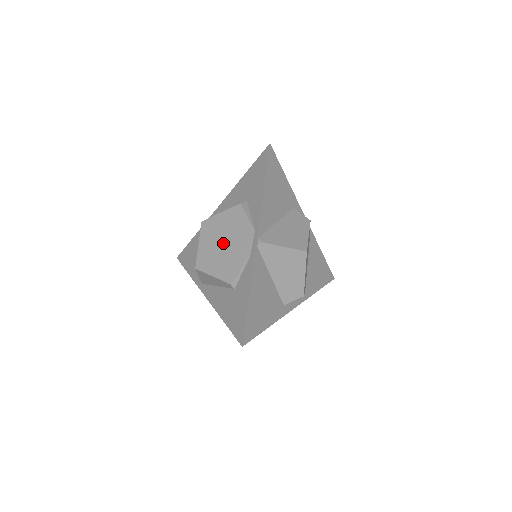
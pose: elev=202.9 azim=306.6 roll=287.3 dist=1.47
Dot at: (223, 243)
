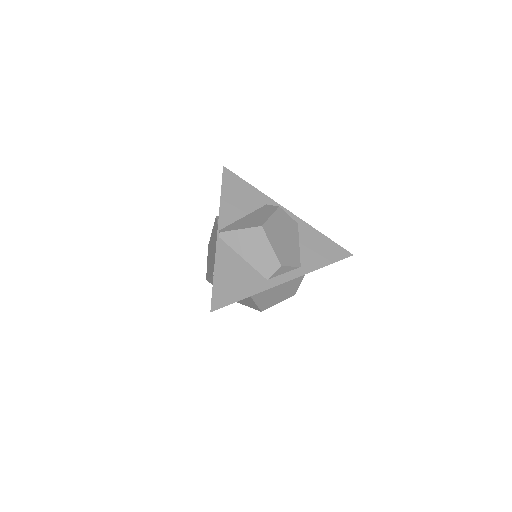
Dot at: (212, 250)
